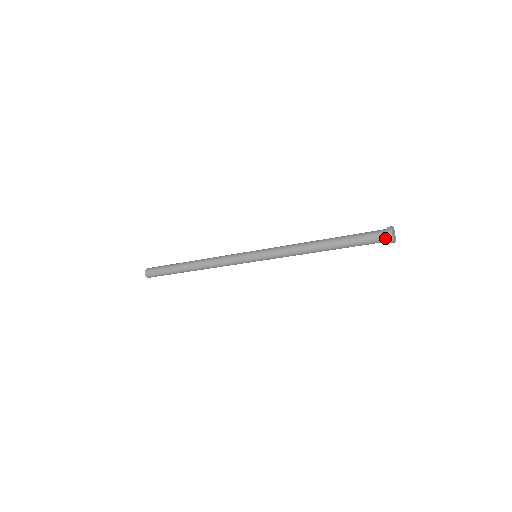
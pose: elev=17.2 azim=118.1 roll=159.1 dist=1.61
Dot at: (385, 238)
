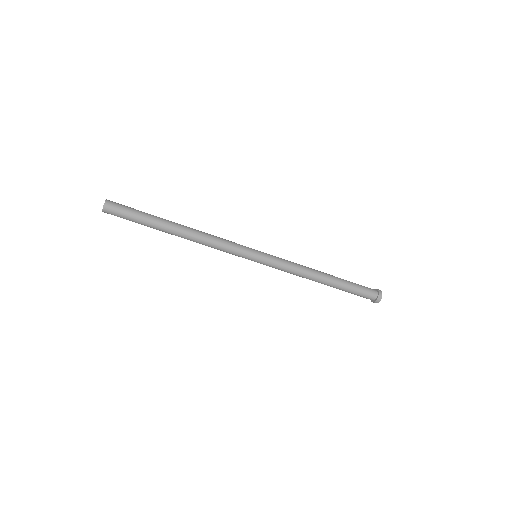
Dot at: (375, 297)
